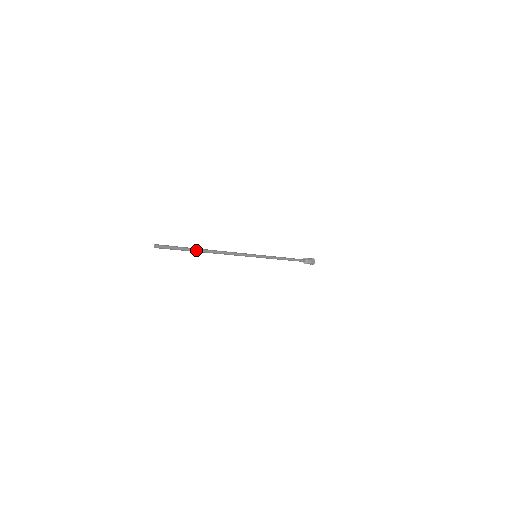
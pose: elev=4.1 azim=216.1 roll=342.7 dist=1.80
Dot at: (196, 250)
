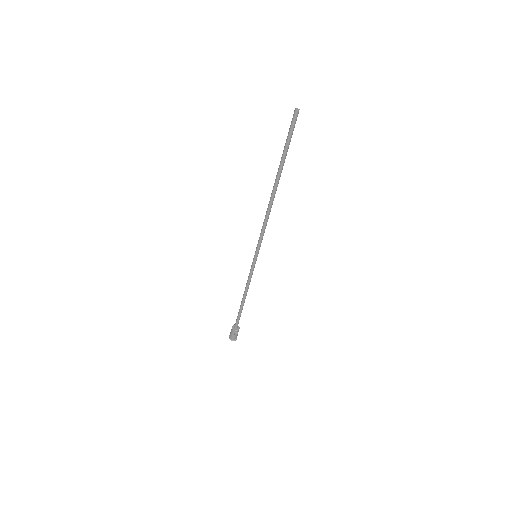
Dot at: (282, 168)
